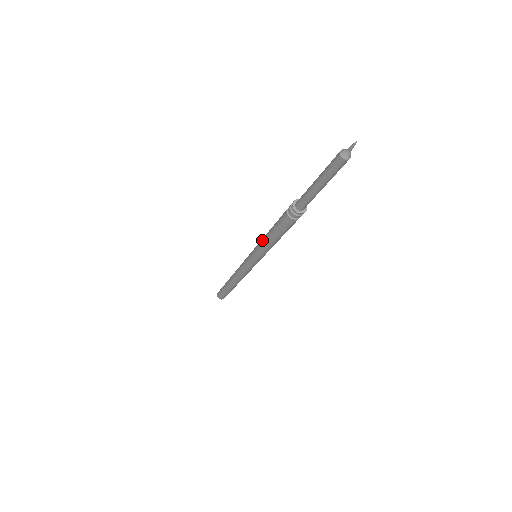
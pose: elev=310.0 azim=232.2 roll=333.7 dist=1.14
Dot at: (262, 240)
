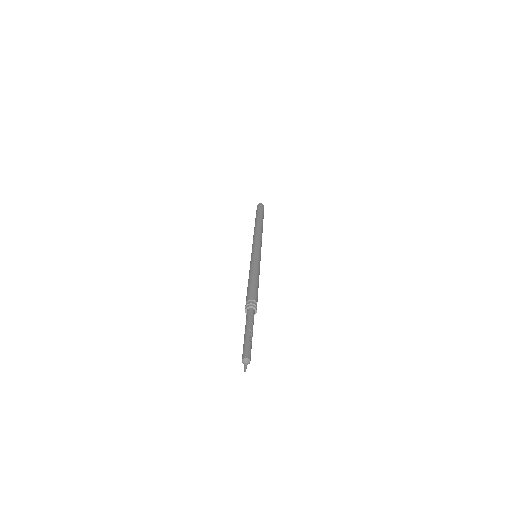
Dot at: (251, 269)
